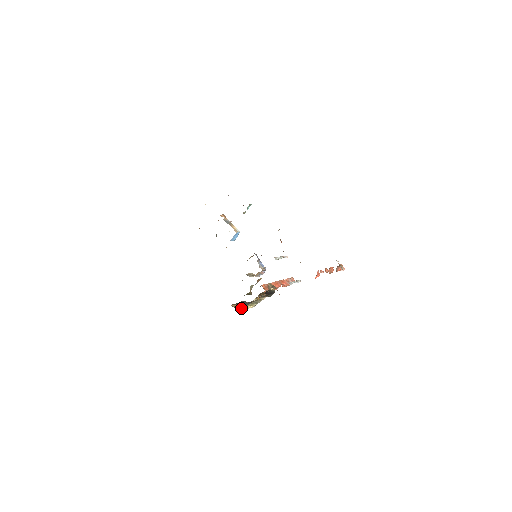
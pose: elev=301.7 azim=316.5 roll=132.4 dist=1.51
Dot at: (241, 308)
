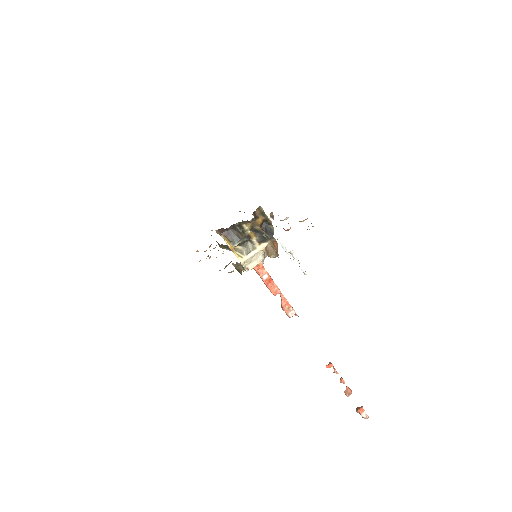
Dot at: (227, 242)
